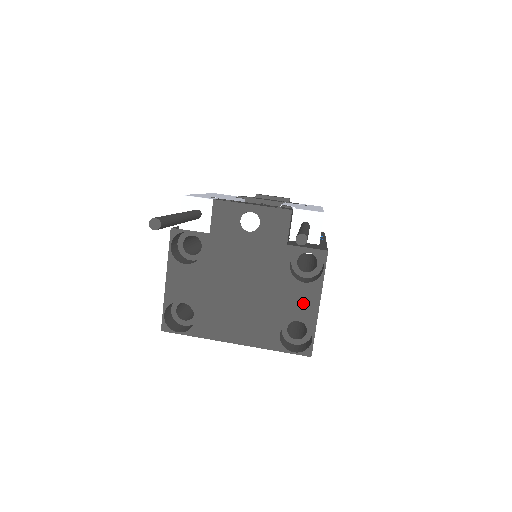
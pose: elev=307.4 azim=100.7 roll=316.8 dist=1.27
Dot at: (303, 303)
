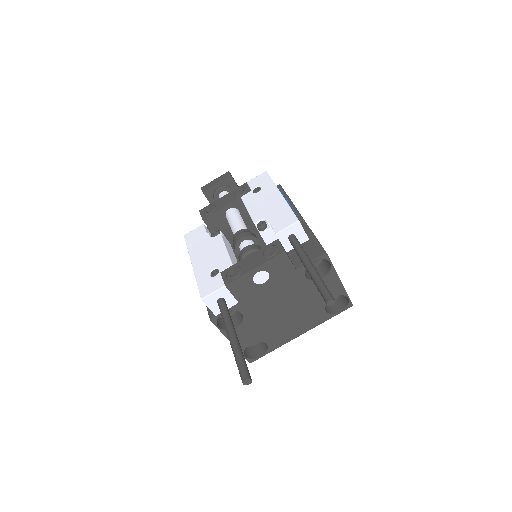
Dot at: (329, 288)
